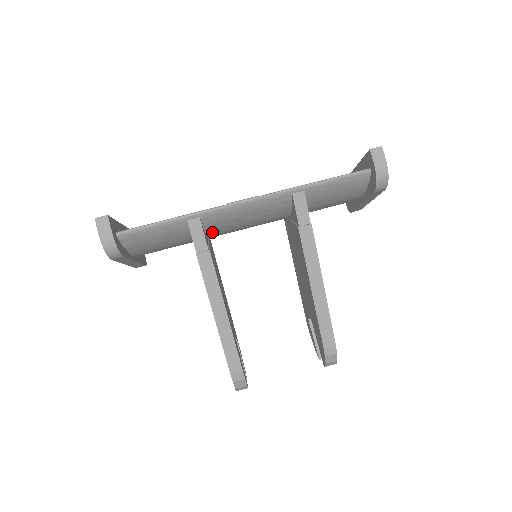
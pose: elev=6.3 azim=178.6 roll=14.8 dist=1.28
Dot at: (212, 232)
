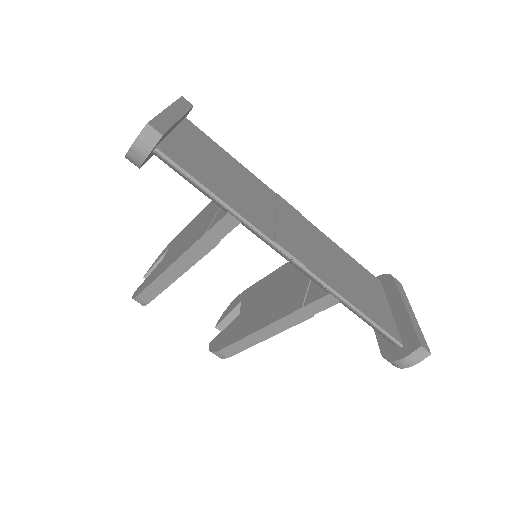
Dot at: occluded
